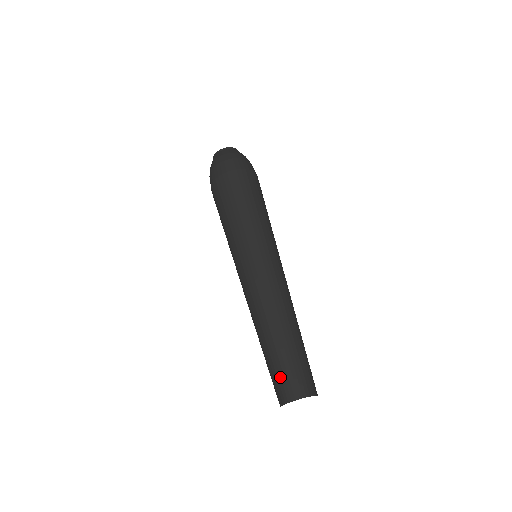
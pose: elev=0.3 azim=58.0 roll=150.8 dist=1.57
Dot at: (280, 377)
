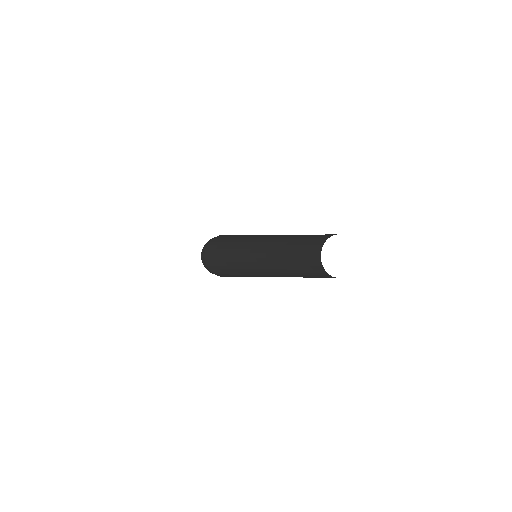
Dot at: (311, 239)
